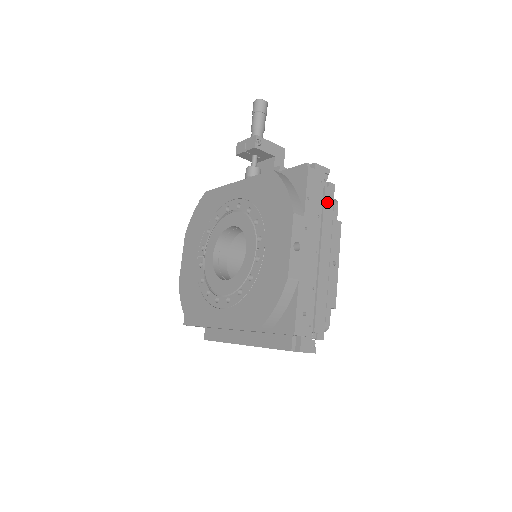
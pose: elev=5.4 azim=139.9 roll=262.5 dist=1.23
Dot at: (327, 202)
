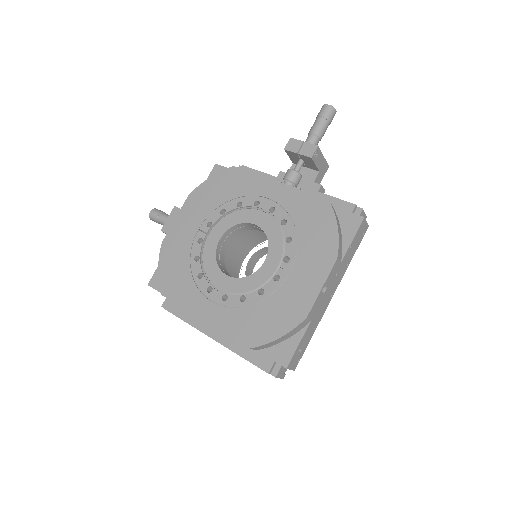
Dot at: occluded
